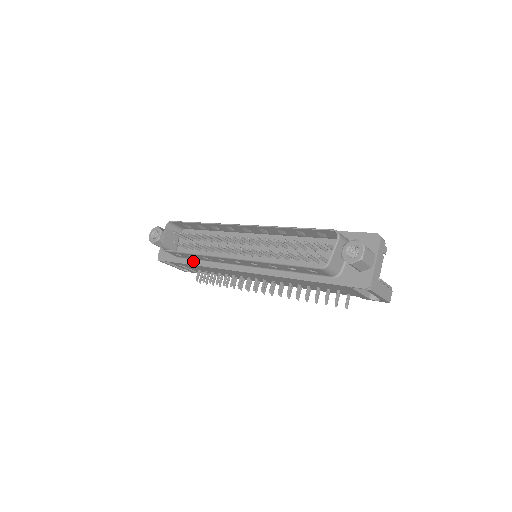
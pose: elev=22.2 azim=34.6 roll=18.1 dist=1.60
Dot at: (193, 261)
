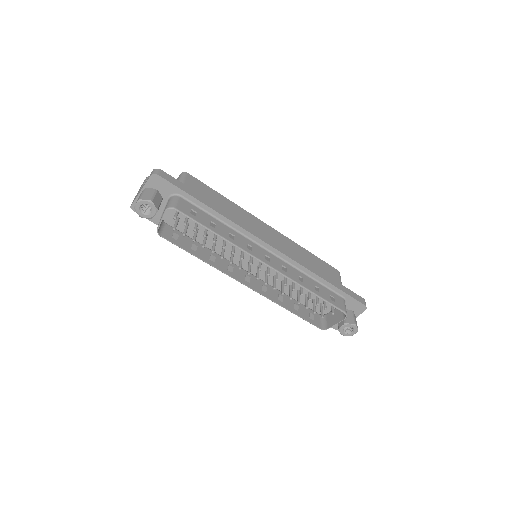
Dot at: occluded
